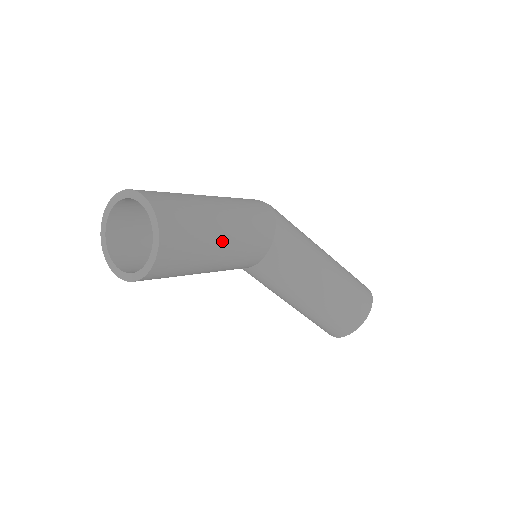
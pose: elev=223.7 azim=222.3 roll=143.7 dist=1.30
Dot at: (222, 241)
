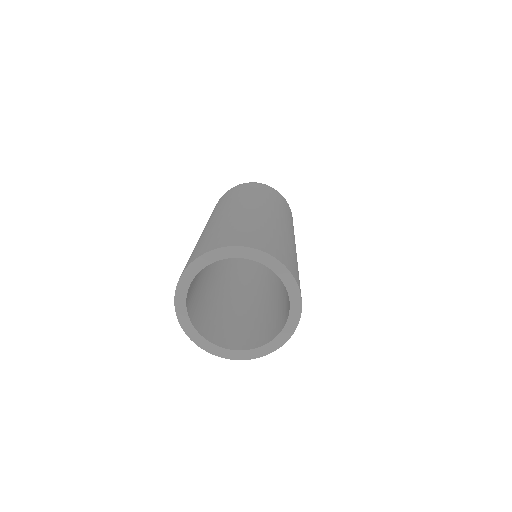
Dot at: occluded
